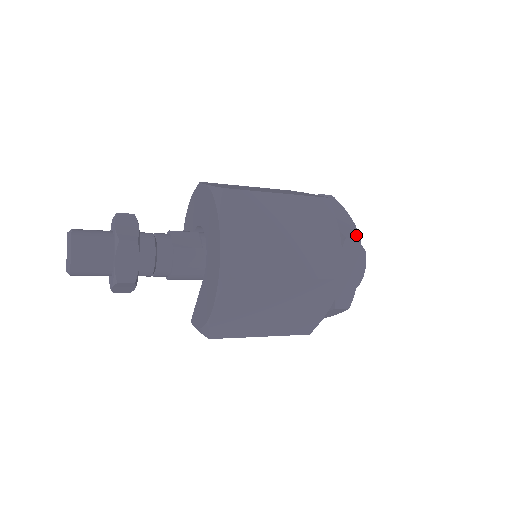
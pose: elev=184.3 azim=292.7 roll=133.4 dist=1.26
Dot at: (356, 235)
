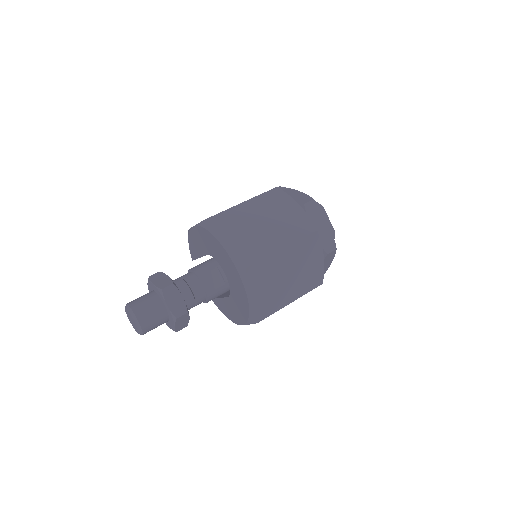
Dot at: (334, 247)
